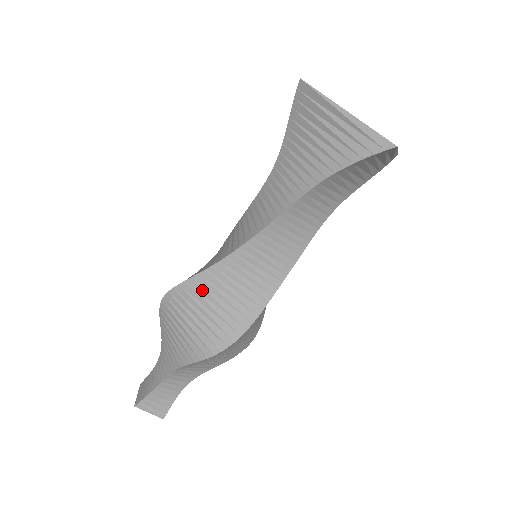
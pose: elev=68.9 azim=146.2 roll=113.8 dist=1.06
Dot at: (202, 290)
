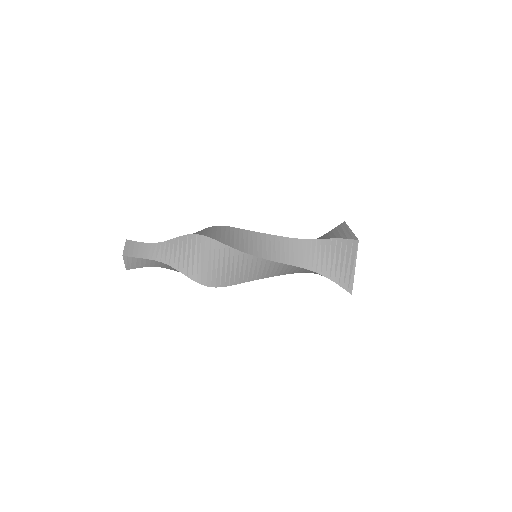
Dot at: (227, 255)
